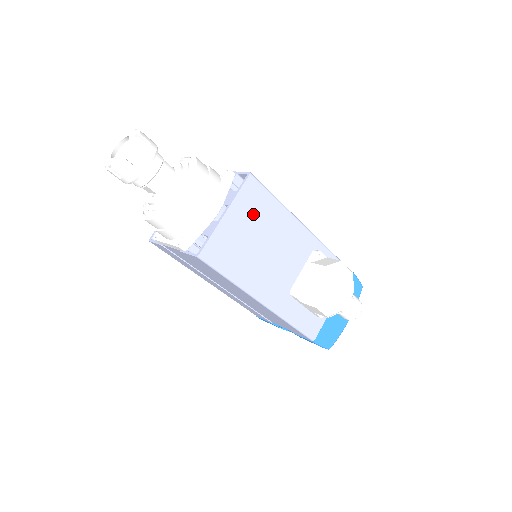
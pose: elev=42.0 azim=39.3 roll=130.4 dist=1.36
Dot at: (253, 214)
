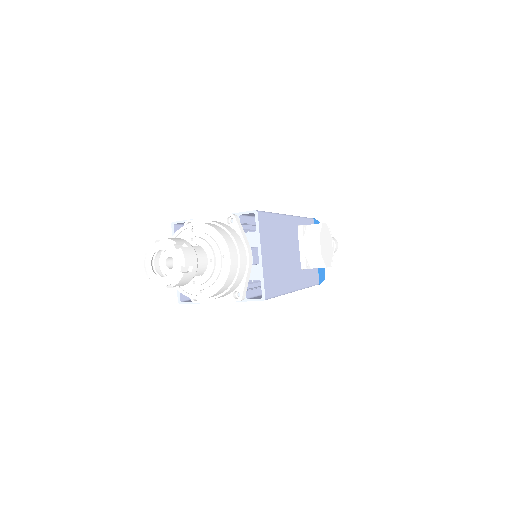
Dot at: (270, 238)
